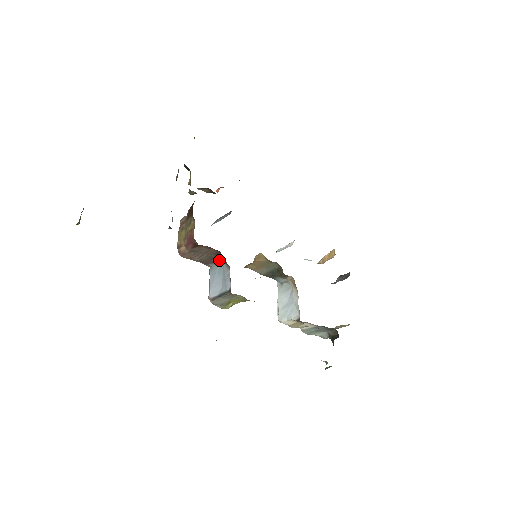
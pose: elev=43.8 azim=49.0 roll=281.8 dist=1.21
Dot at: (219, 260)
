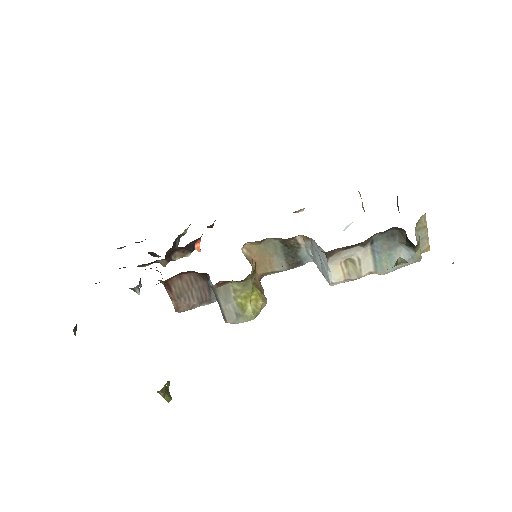
Dot at: (208, 283)
